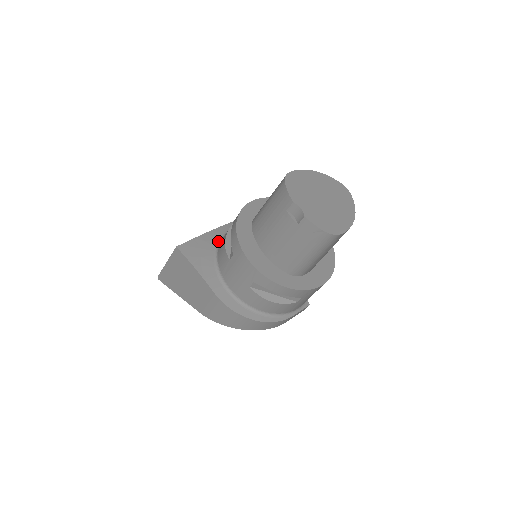
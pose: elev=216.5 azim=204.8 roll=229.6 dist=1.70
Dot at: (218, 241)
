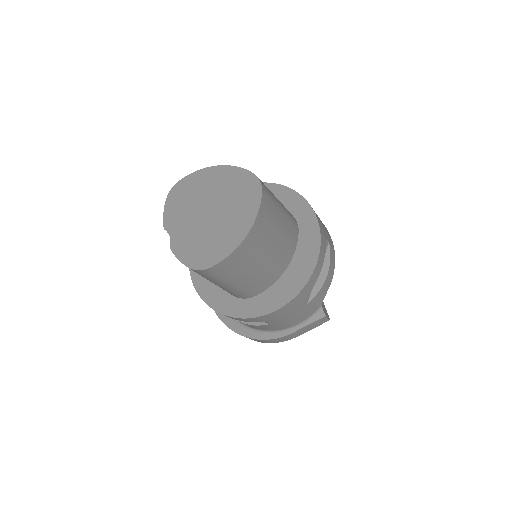
Dot at: occluded
